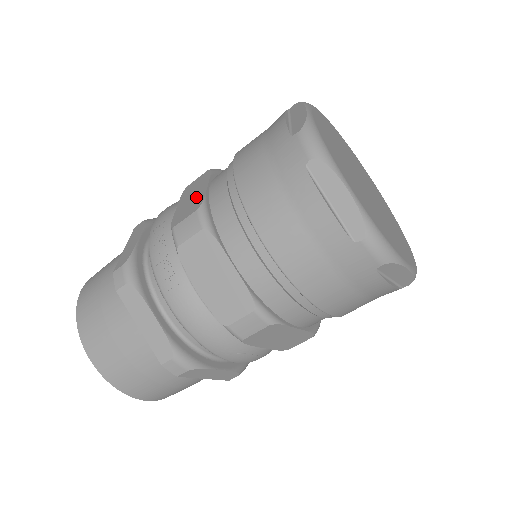
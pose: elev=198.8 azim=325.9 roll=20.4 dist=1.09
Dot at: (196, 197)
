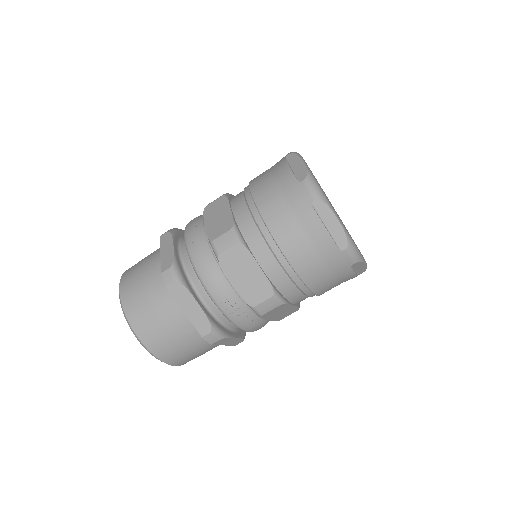
Dot at: (256, 279)
